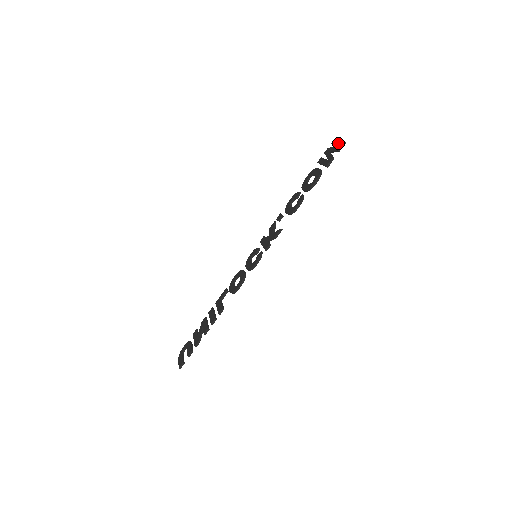
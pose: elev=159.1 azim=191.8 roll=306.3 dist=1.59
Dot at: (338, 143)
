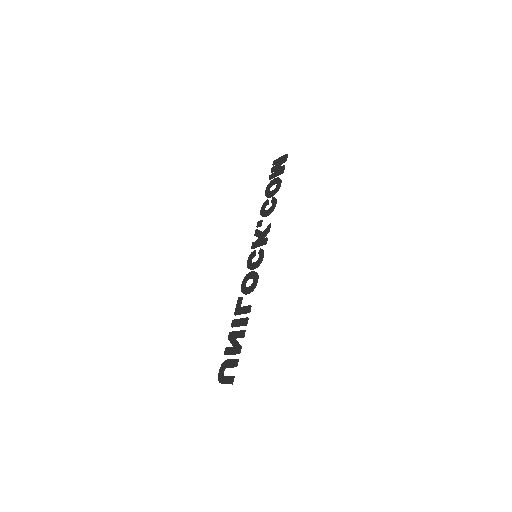
Dot at: (281, 158)
